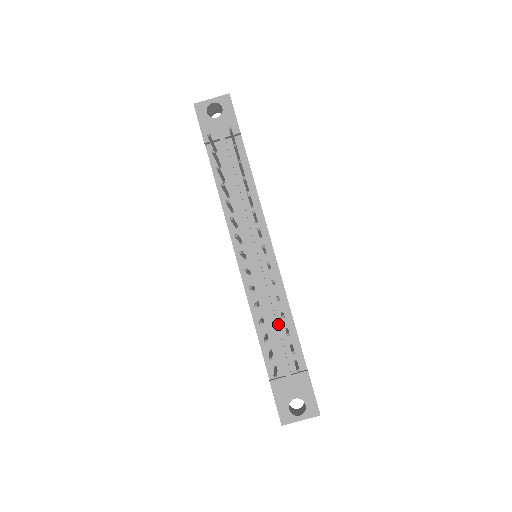
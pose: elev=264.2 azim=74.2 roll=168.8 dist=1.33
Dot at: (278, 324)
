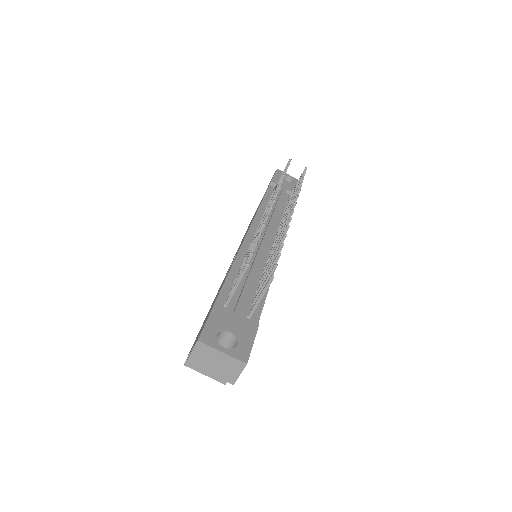
Dot at: (252, 283)
